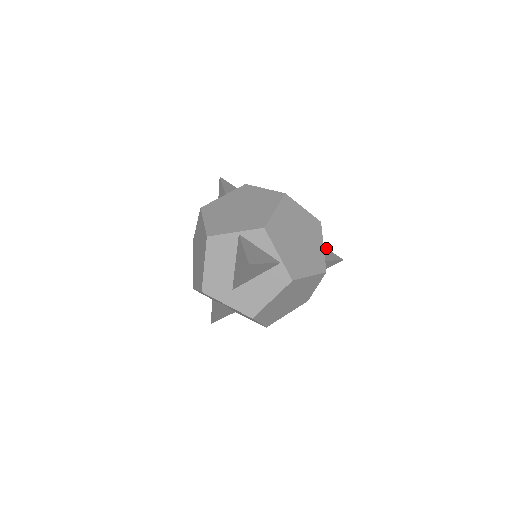
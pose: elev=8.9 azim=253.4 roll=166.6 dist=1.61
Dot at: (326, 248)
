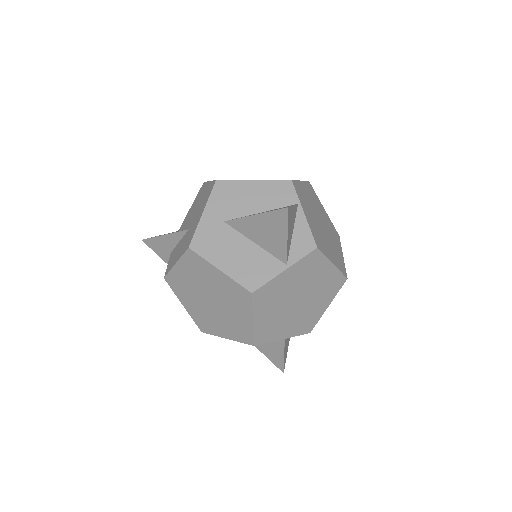
Dot at: occluded
